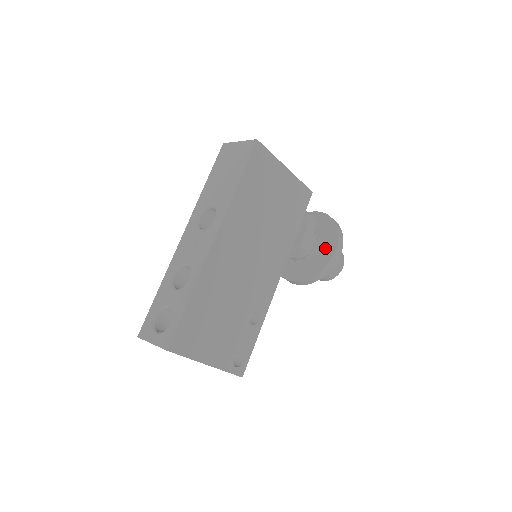
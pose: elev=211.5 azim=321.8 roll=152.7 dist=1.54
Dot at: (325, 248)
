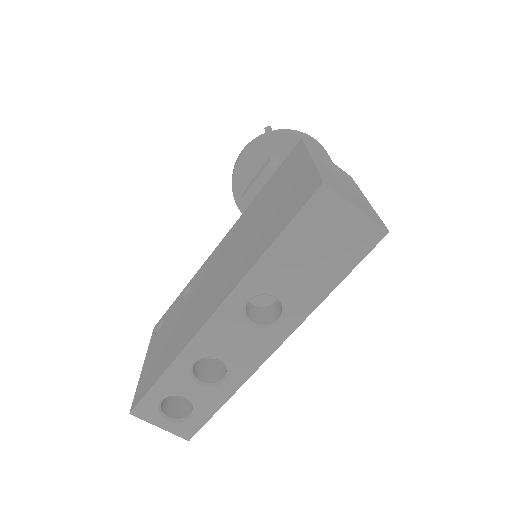
Dot at: occluded
